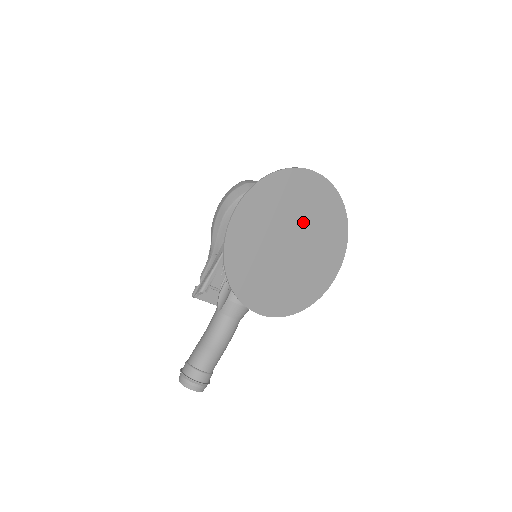
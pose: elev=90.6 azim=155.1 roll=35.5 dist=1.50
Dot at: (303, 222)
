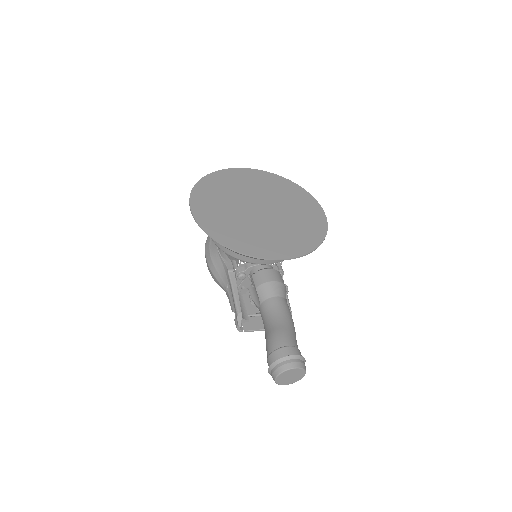
Dot at: (255, 194)
